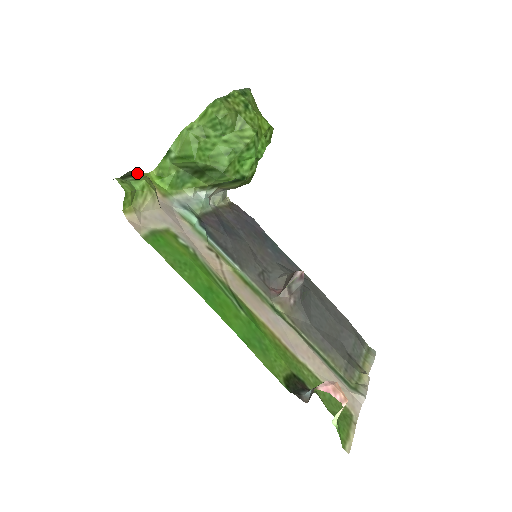
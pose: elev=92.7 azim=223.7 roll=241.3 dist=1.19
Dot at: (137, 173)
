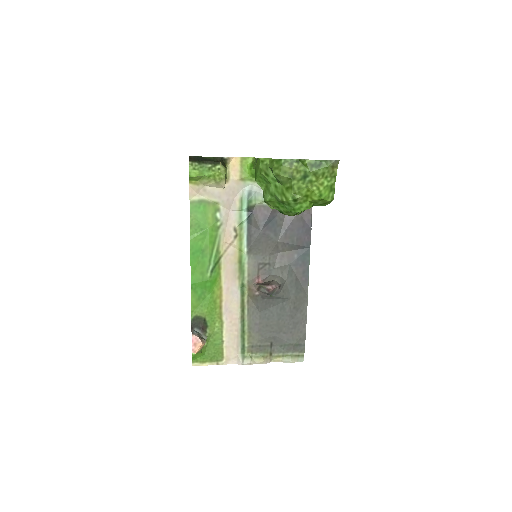
Dot at: (221, 162)
